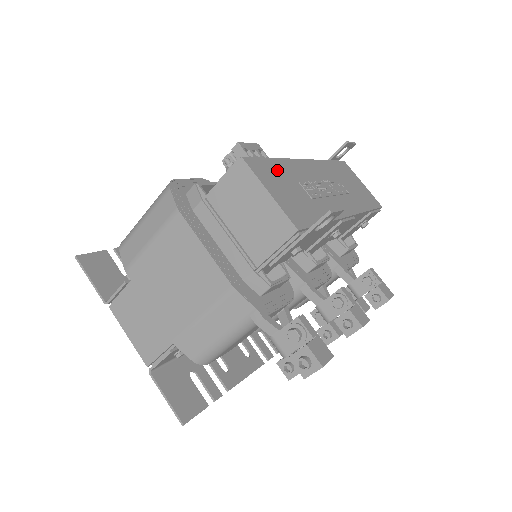
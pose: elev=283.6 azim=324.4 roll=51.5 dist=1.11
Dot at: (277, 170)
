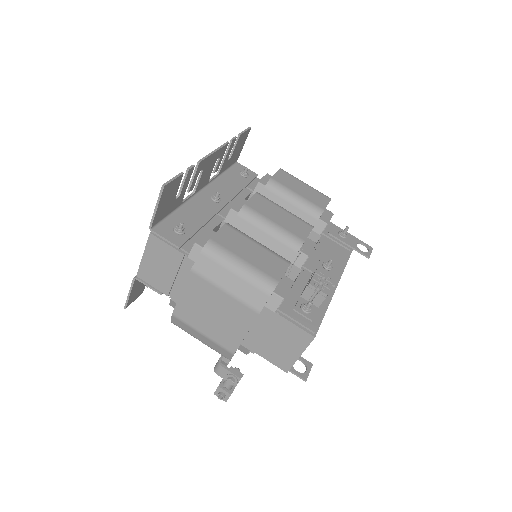
Dot at: occluded
